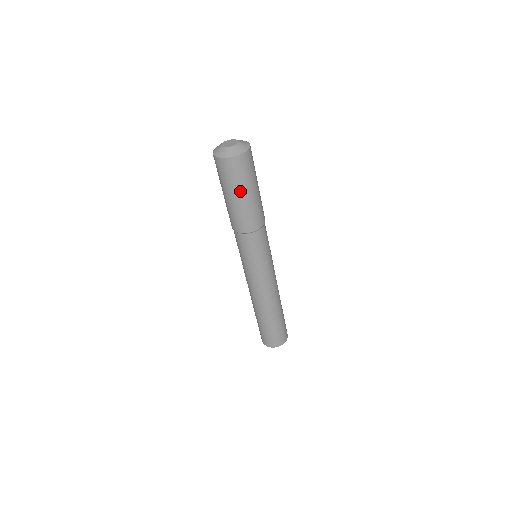
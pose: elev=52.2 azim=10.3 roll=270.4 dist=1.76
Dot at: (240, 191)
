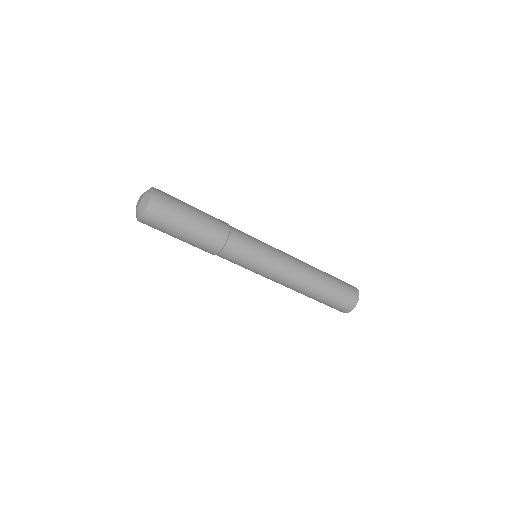
Dot at: (181, 223)
